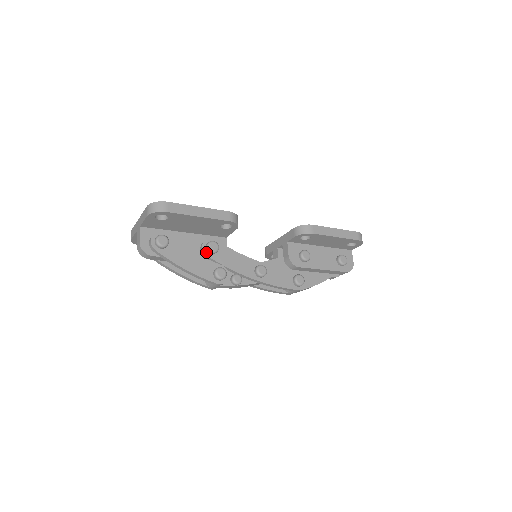
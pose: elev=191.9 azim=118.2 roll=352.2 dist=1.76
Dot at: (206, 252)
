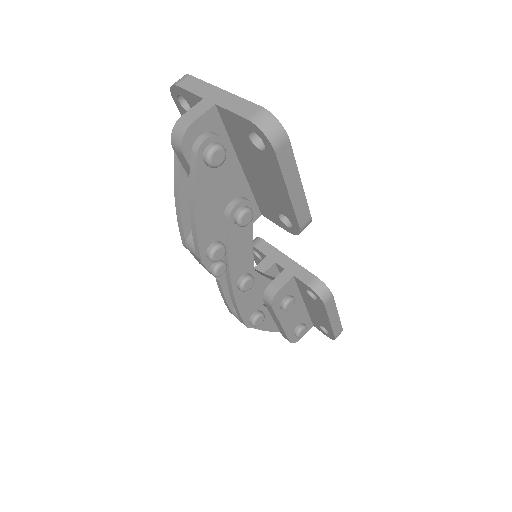
Dot at: (233, 214)
